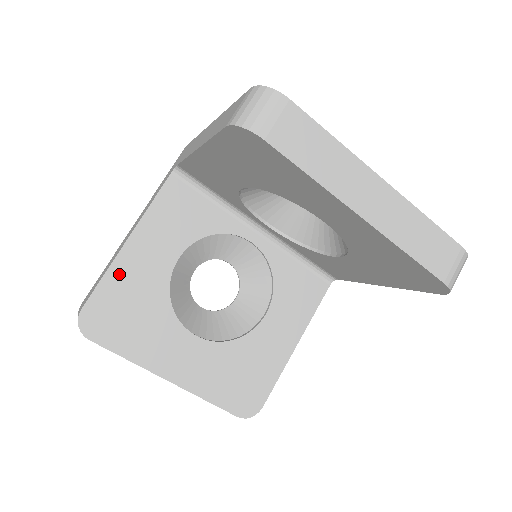
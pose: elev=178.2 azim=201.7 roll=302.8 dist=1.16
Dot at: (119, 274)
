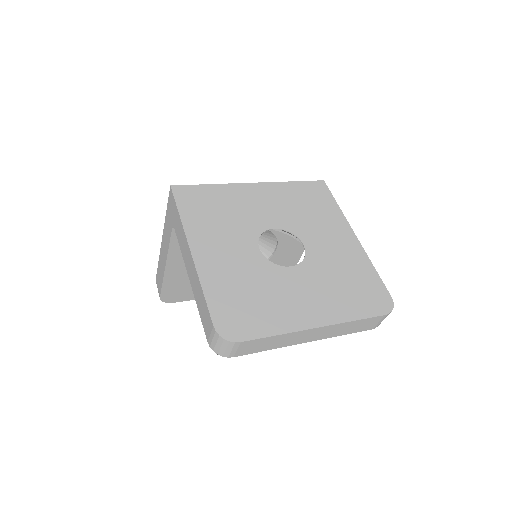
Dot at: (171, 279)
